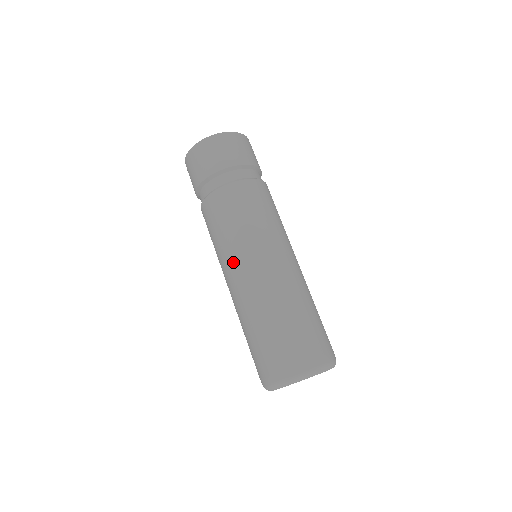
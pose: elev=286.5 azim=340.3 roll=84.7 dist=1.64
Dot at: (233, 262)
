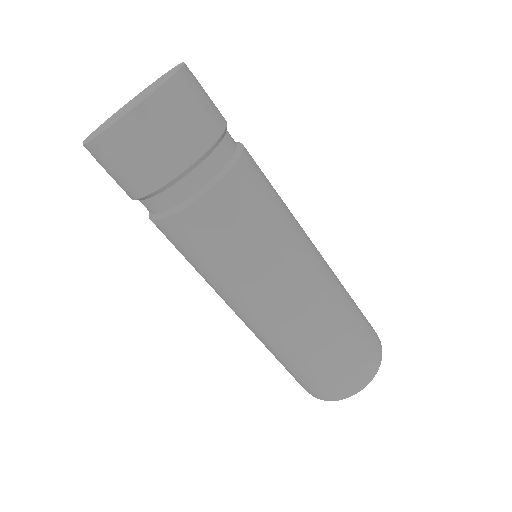
Dot at: occluded
